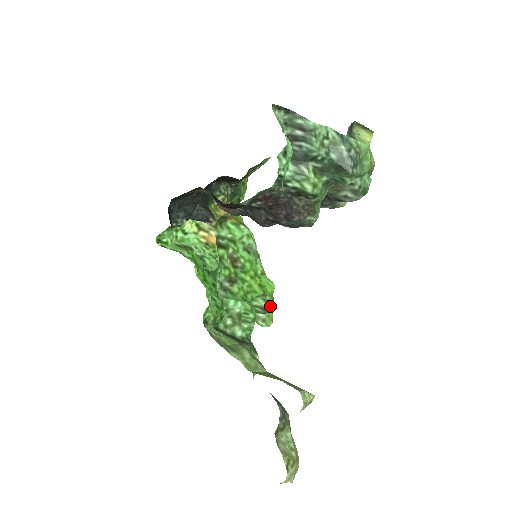
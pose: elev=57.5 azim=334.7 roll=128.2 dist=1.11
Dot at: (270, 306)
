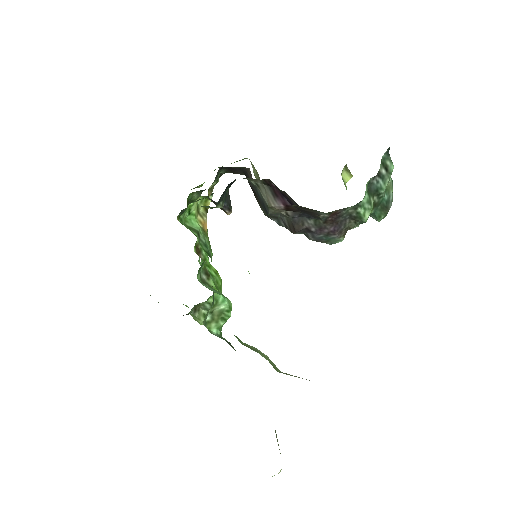
Dot at: occluded
